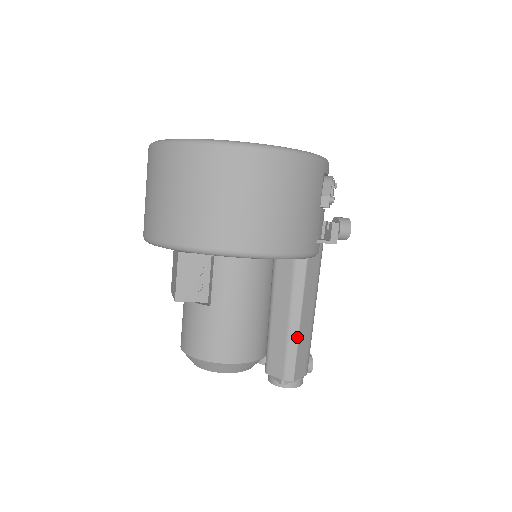
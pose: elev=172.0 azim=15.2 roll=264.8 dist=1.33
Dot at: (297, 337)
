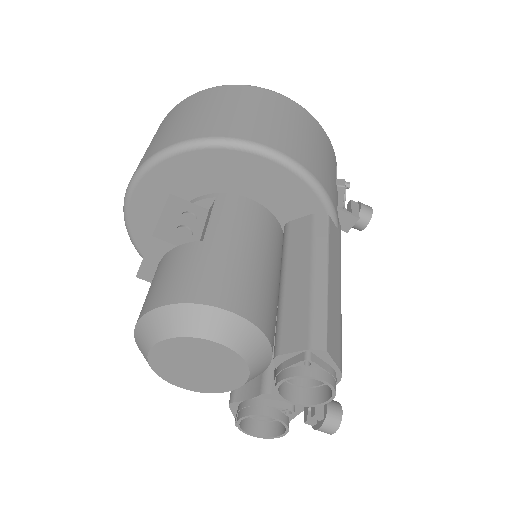
Dot at: (326, 291)
